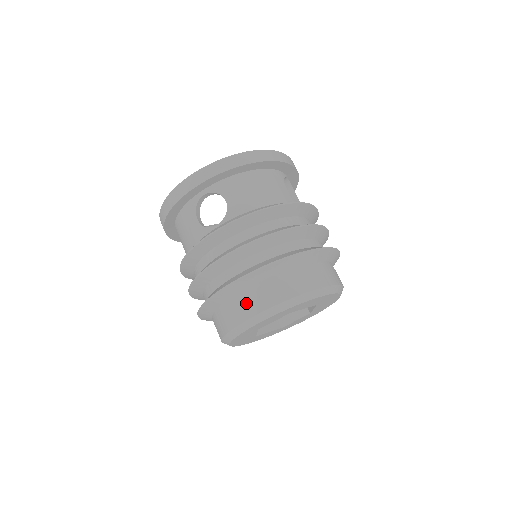
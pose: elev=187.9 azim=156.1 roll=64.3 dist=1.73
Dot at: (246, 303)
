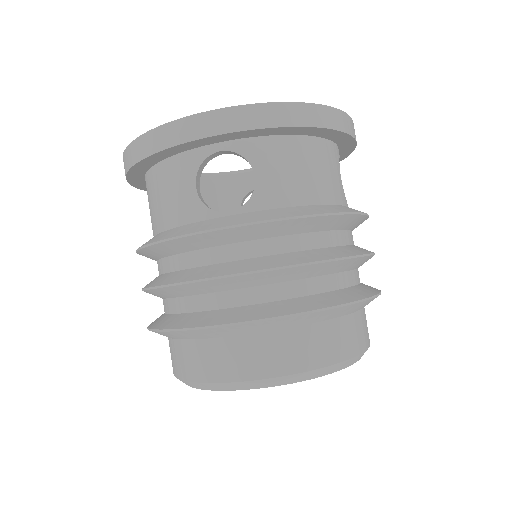
Dot at: (243, 356)
